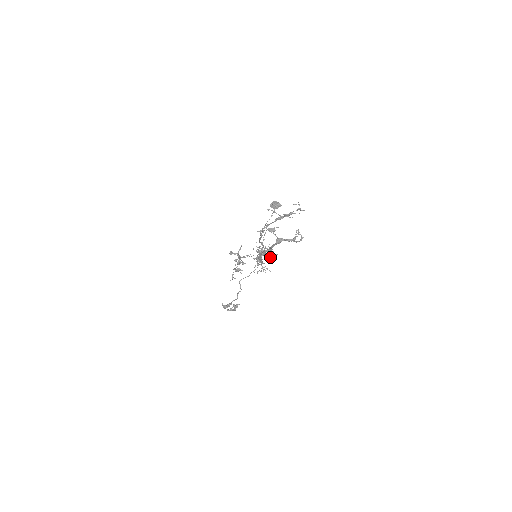
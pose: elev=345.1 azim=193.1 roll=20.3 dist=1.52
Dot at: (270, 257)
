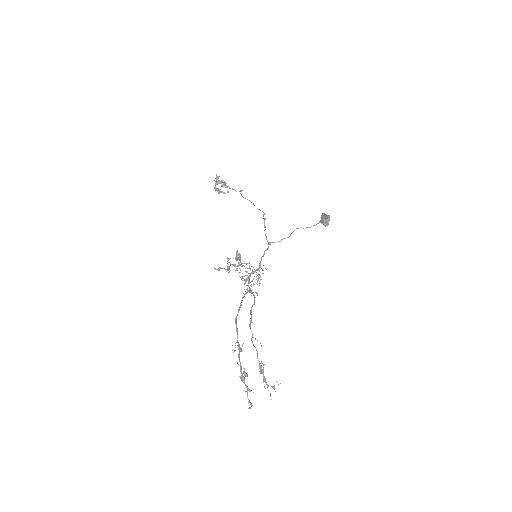
Dot at: occluded
